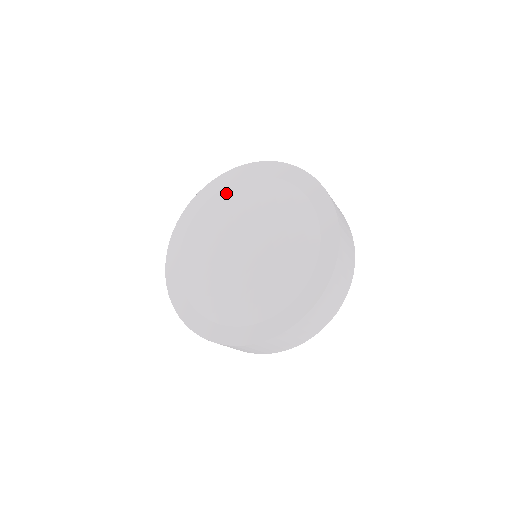
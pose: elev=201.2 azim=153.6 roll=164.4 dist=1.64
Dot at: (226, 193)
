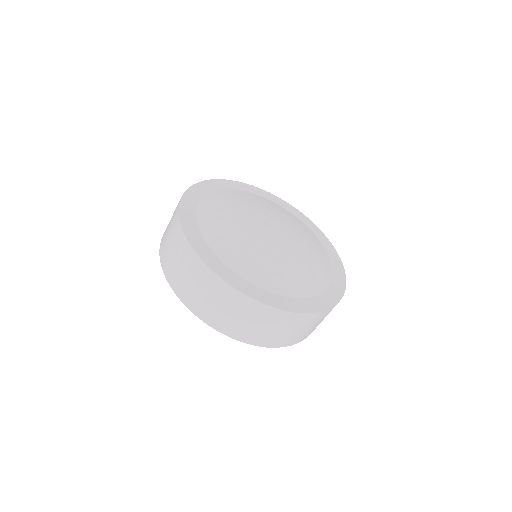
Dot at: (288, 212)
